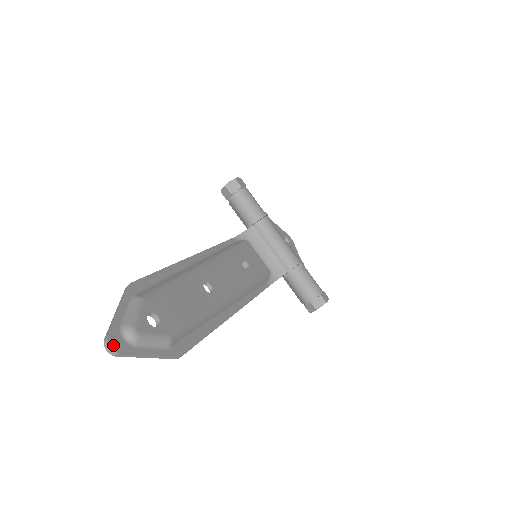
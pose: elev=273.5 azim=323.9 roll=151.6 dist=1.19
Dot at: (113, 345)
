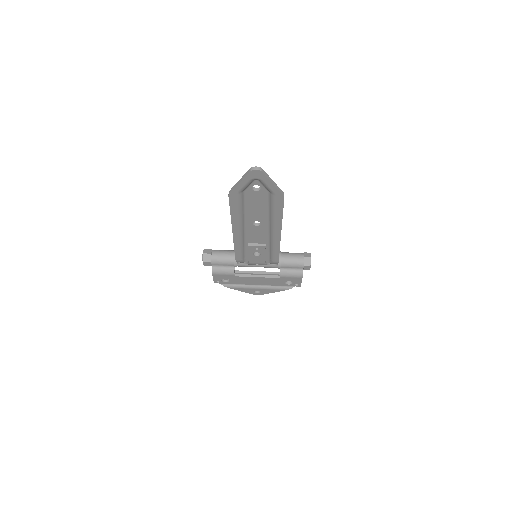
Dot at: (256, 168)
